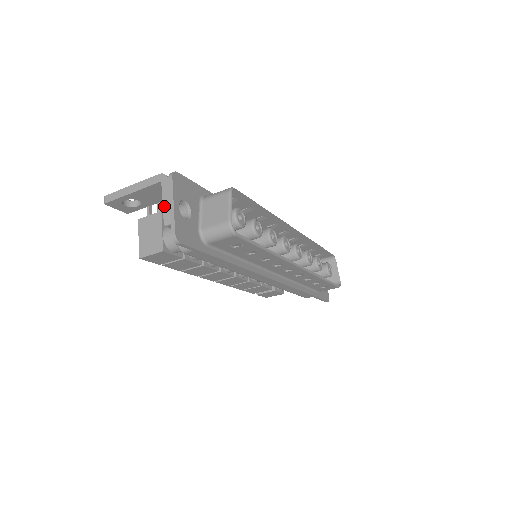
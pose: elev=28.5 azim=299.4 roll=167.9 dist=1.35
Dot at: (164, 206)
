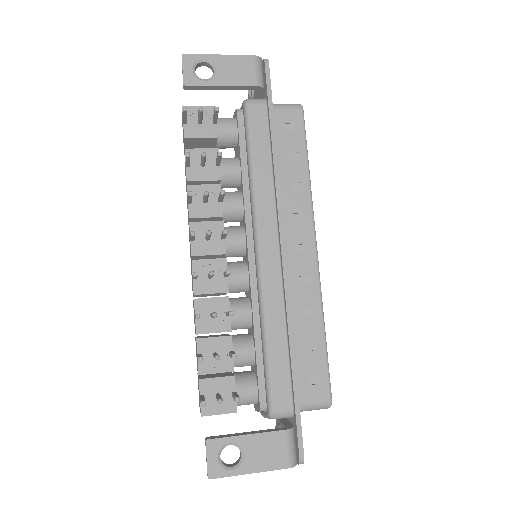
Dot at: occluded
